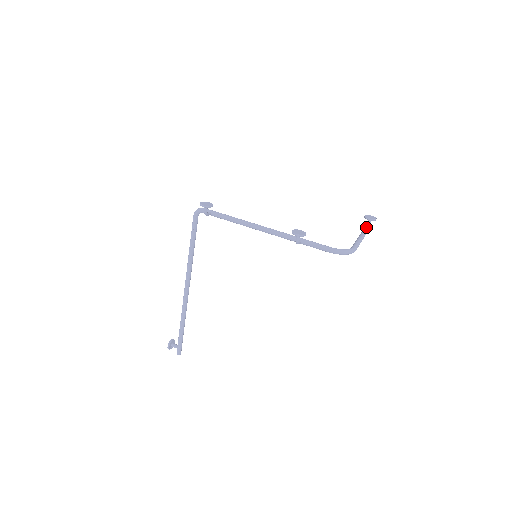
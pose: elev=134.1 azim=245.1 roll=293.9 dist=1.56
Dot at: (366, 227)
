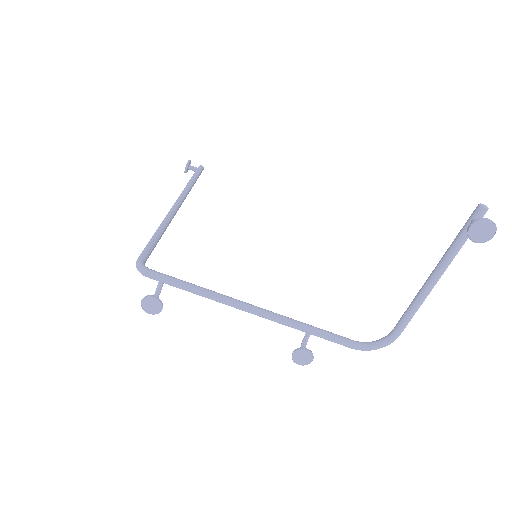
Dot at: (463, 238)
